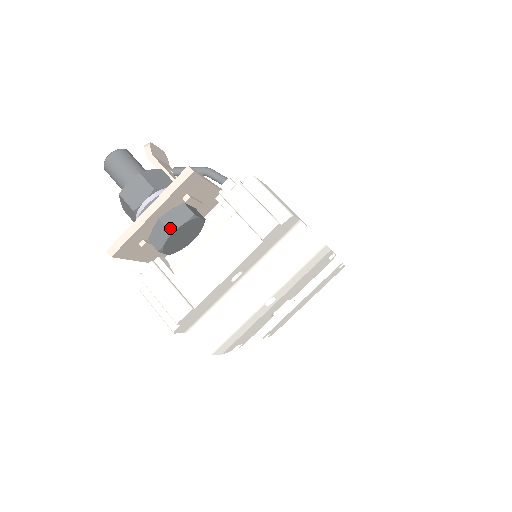
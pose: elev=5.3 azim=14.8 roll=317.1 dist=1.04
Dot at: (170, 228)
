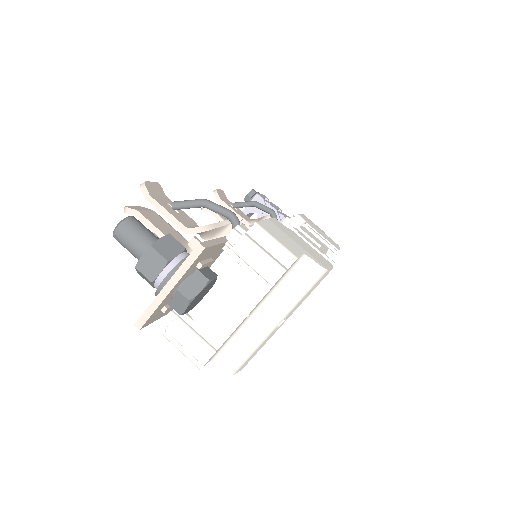
Dot at: (189, 298)
